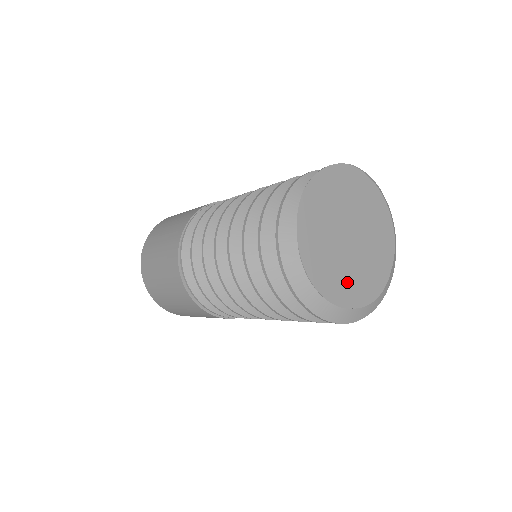
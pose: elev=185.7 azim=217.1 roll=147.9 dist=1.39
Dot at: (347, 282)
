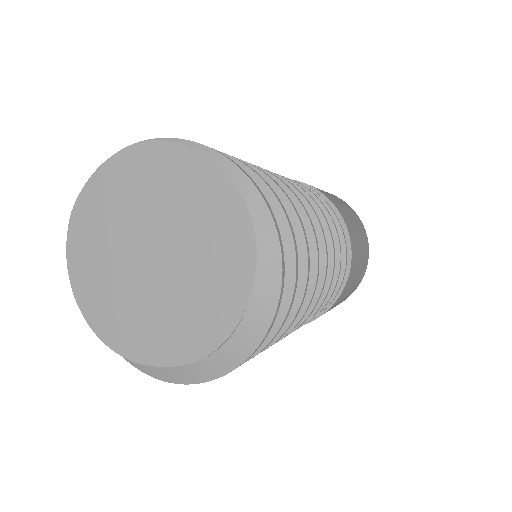
Dot at: (151, 327)
